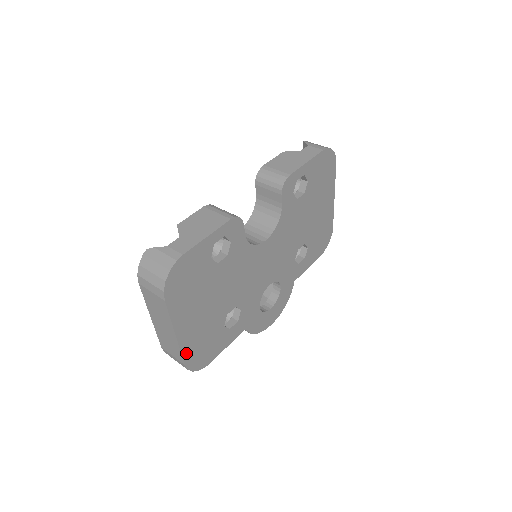
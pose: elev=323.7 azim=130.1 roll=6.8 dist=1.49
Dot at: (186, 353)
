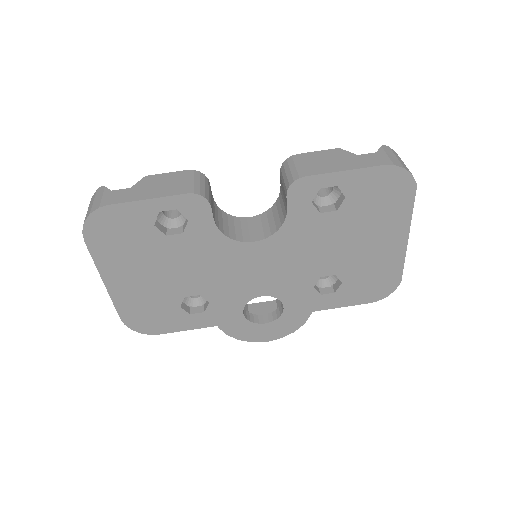
Dot at: (121, 308)
